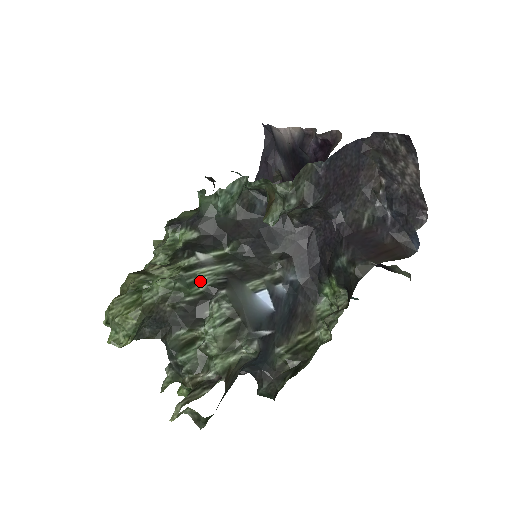
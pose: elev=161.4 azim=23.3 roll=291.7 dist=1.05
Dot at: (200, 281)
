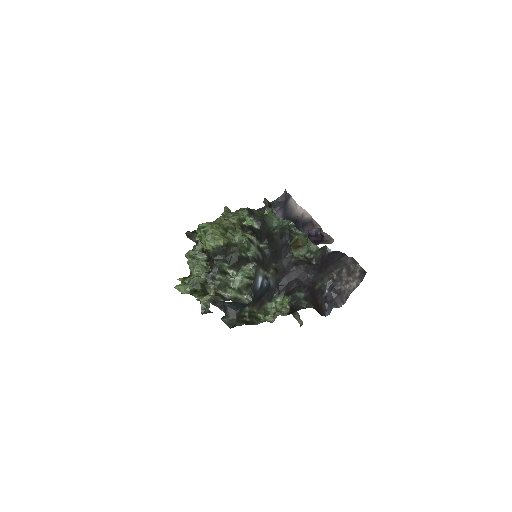
Dot at: (250, 250)
